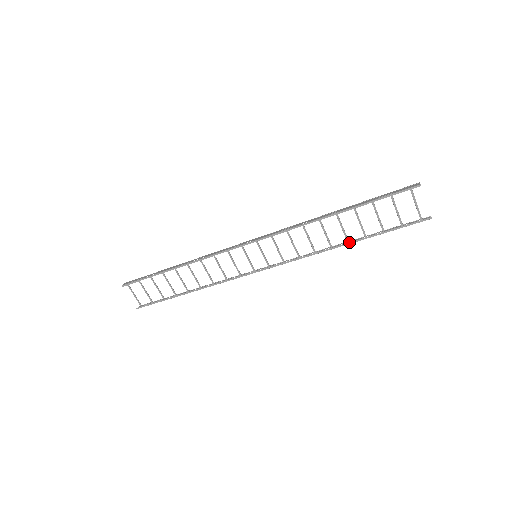
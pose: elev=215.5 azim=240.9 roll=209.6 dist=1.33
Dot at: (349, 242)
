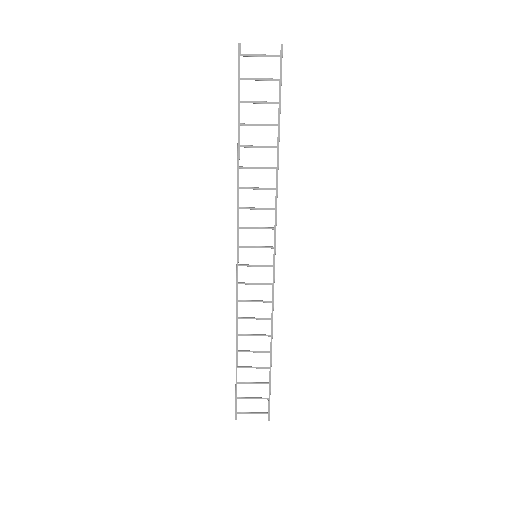
Dot at: (277, 146)
